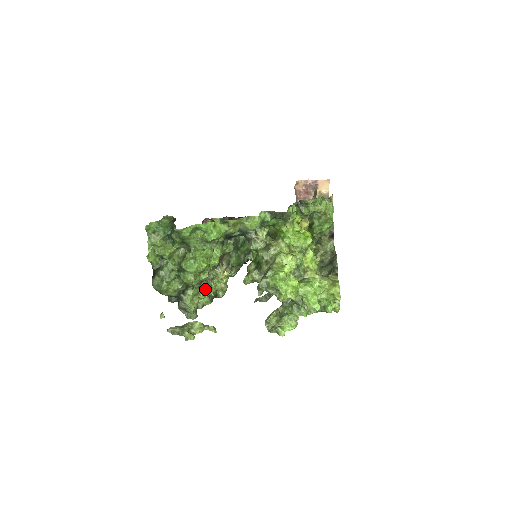
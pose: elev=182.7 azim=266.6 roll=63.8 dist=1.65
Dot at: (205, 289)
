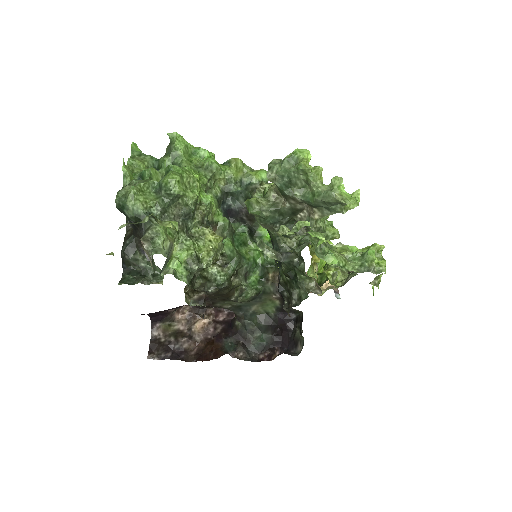
Dot at: (184, 248)
